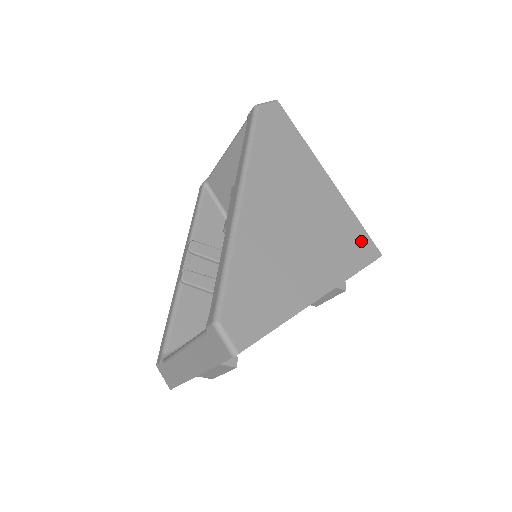
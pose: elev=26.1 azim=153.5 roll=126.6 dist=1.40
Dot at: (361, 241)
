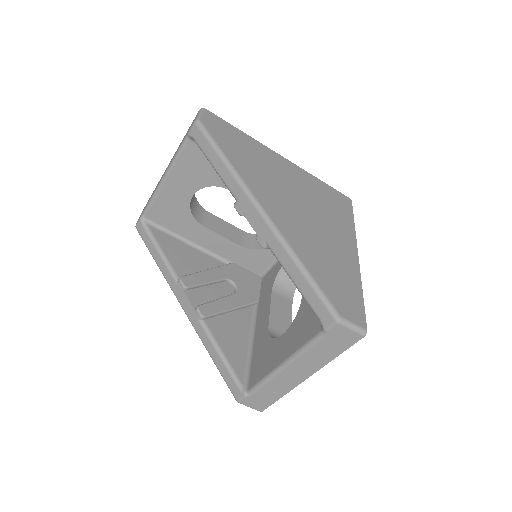
Dot at: (336, 196)
